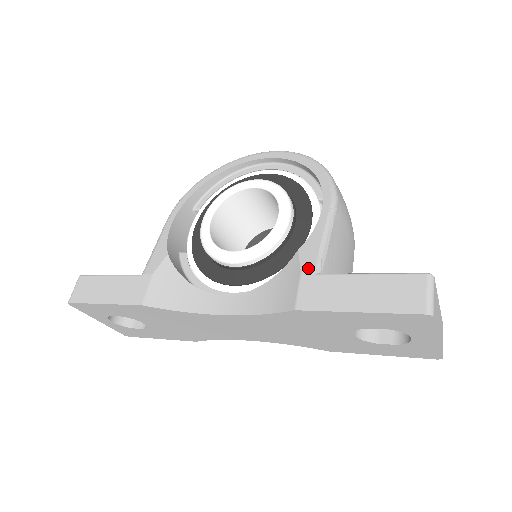
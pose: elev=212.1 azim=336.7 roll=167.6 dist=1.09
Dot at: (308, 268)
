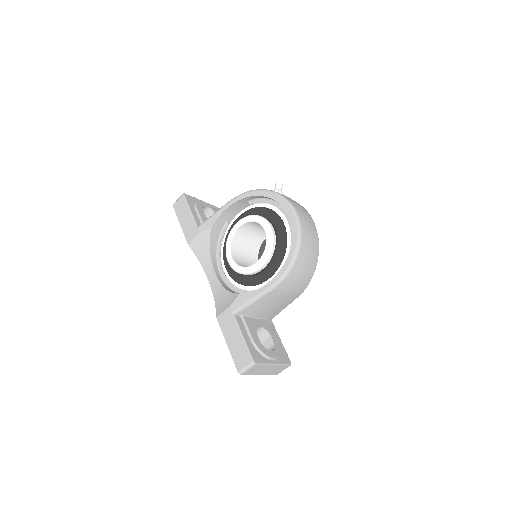
Dot at: (233, 307)
